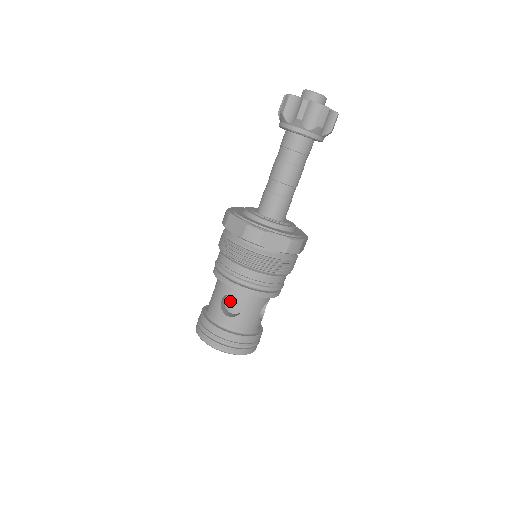
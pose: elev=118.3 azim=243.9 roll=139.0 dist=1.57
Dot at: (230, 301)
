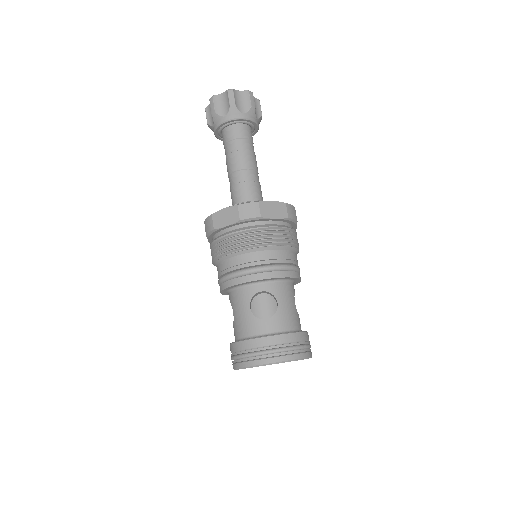
Dot at: (258, 308)
